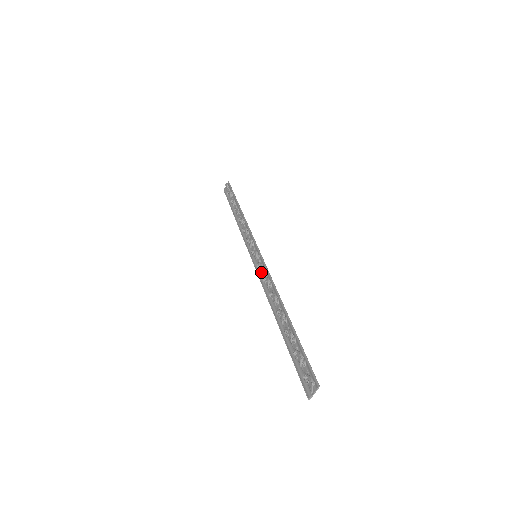
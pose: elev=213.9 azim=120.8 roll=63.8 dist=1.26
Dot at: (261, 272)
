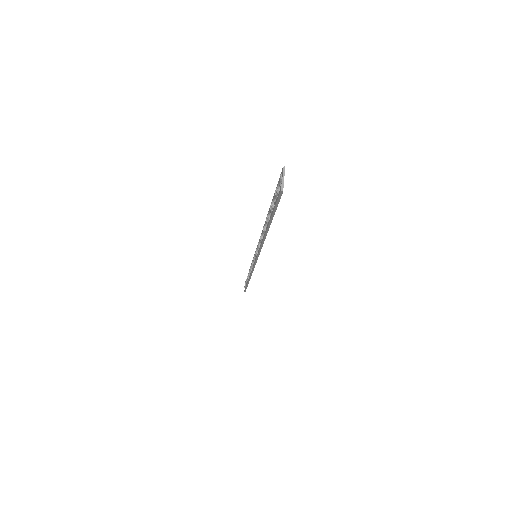
Dot at: (257, 249)
